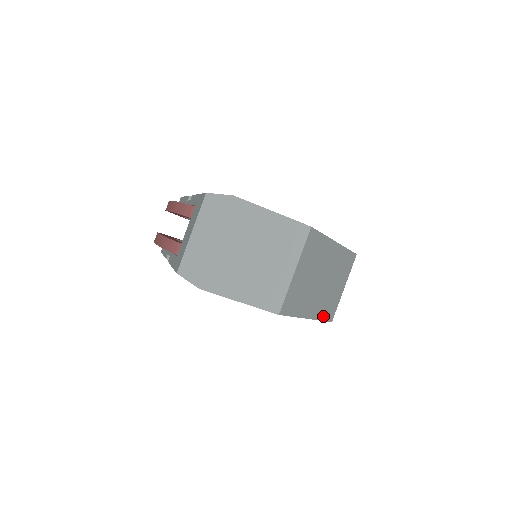
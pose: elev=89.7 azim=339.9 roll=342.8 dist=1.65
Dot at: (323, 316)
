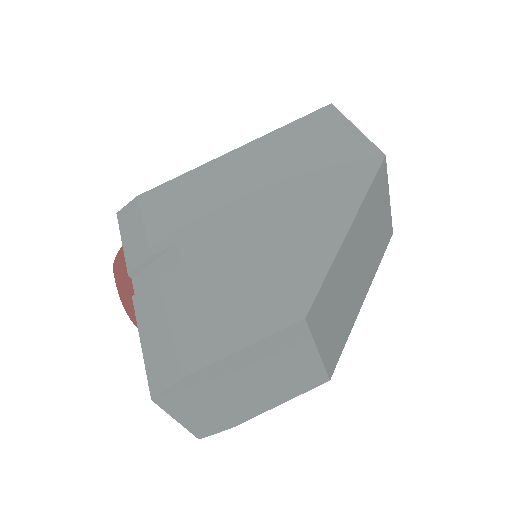
Dot at: (379, 259)
